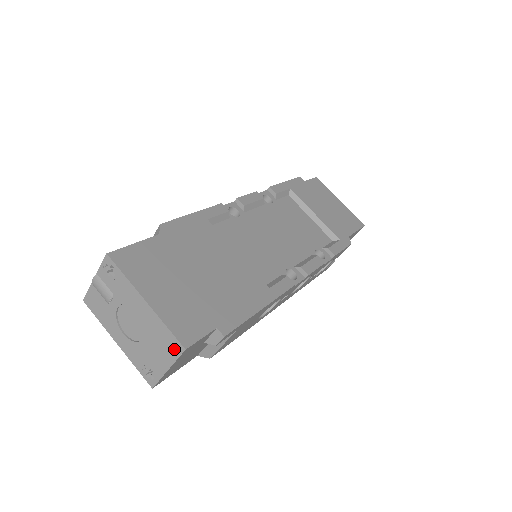
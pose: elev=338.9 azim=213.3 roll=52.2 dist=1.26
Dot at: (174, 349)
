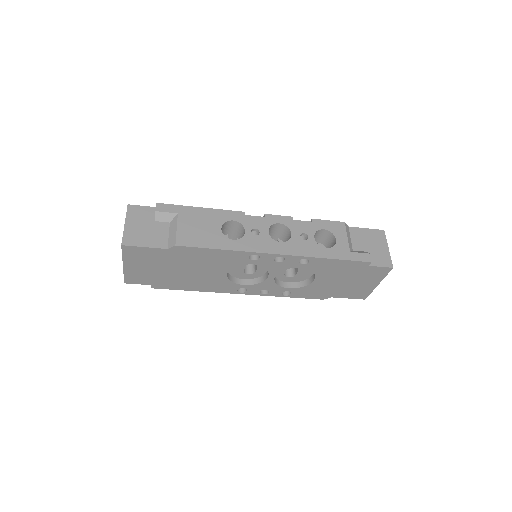
Dot at: occluded
